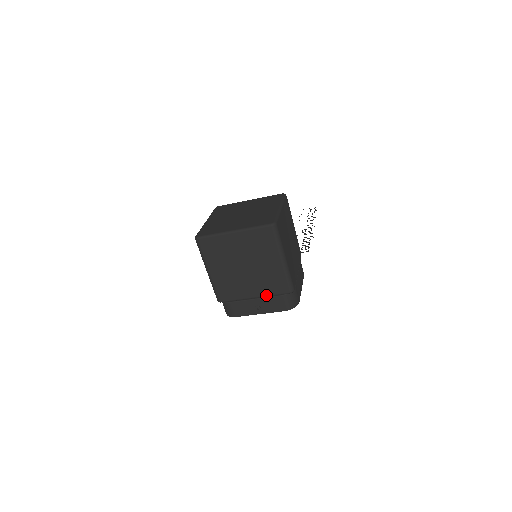
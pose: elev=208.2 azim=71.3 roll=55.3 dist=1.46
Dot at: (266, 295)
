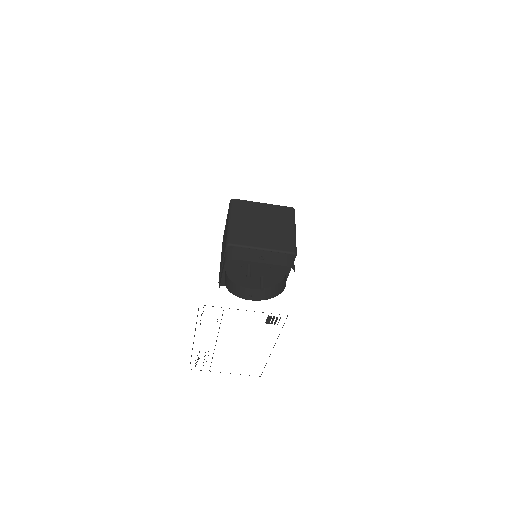
Dot at: (273, 249)
